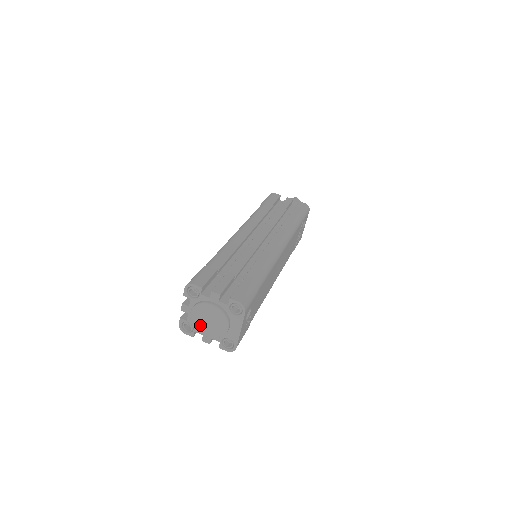
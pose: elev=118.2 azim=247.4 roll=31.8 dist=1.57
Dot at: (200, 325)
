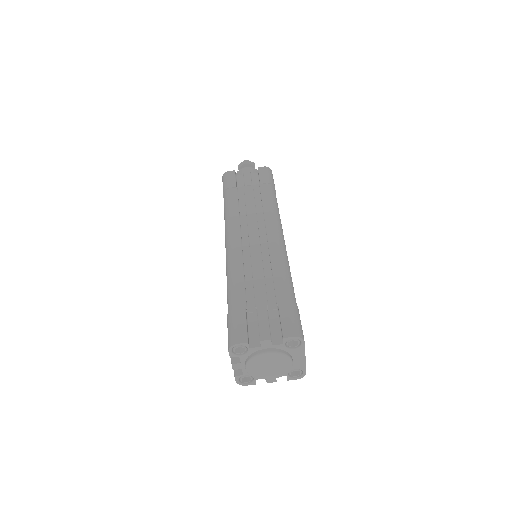
Dot at: (261, 374)
